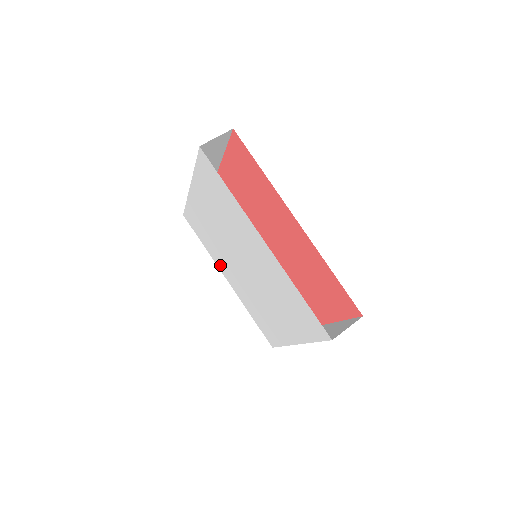
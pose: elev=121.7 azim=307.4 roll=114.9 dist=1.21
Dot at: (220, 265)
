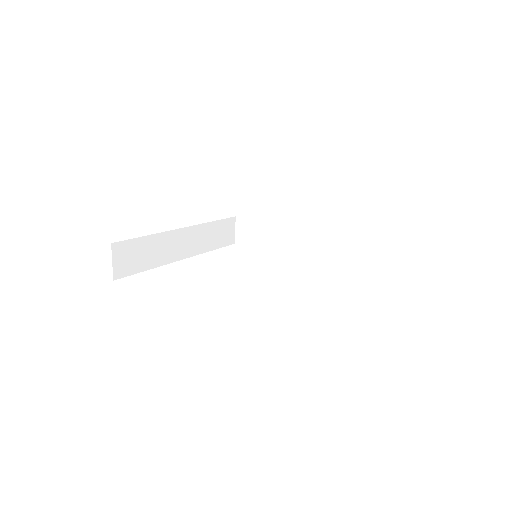
Dot at: occluded
